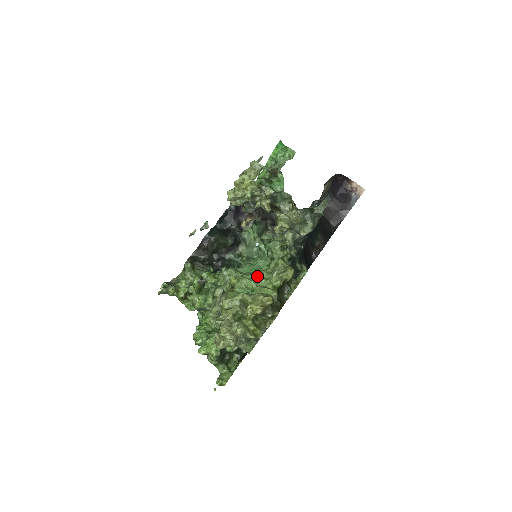
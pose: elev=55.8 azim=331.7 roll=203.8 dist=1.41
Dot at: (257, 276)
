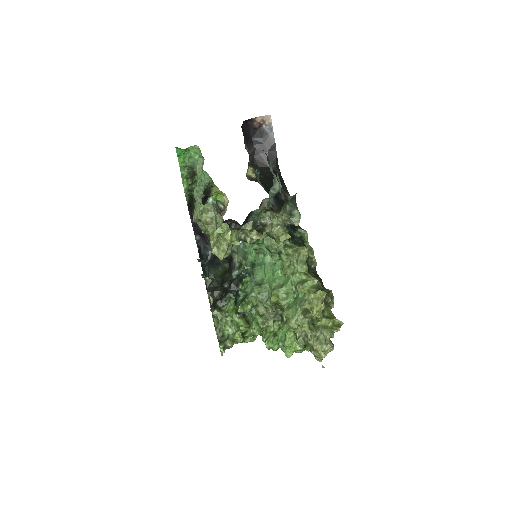
Dot at: (280, 275)
